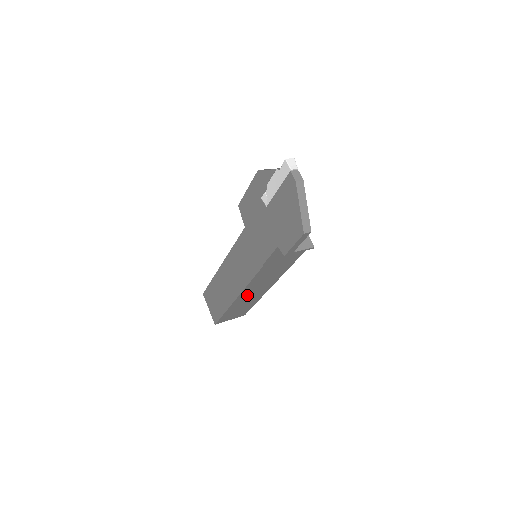
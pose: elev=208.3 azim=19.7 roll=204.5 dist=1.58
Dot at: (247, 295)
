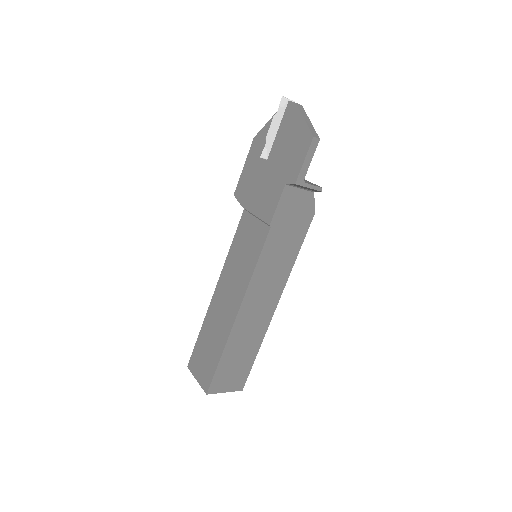
Dot at: (249, 314)
